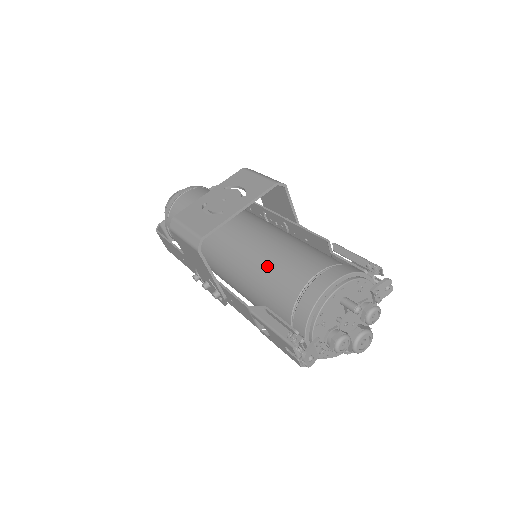
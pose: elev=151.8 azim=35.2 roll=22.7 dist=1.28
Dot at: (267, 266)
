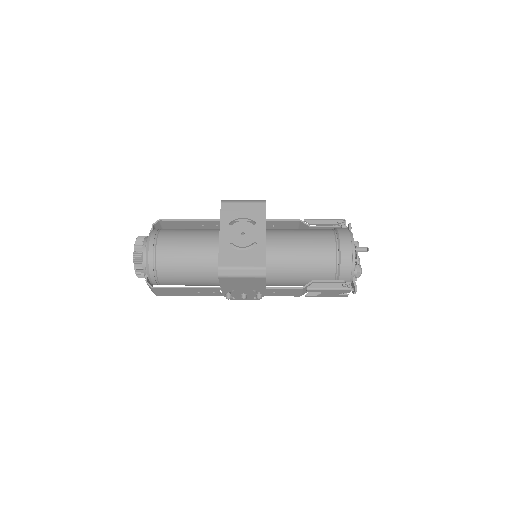
Dot at: (300, 258)
